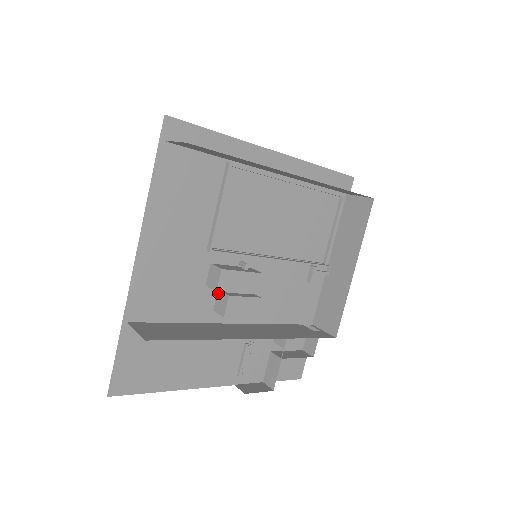
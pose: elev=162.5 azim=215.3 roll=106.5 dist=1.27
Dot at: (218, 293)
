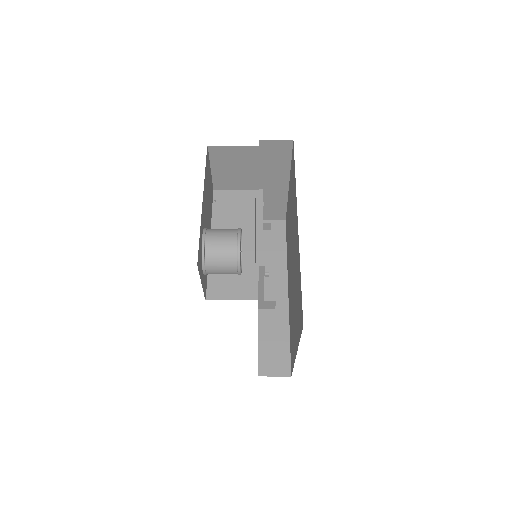
Dot at: occluded
